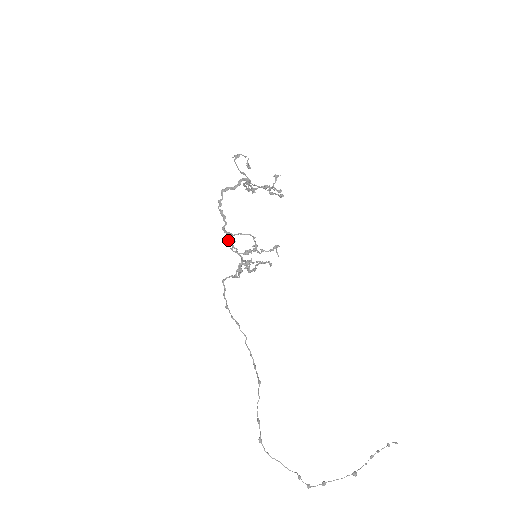
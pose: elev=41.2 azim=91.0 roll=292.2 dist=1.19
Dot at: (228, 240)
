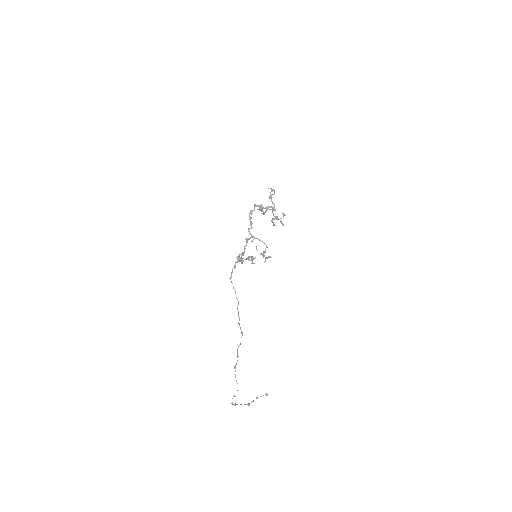
Dot at: (247, 238)
